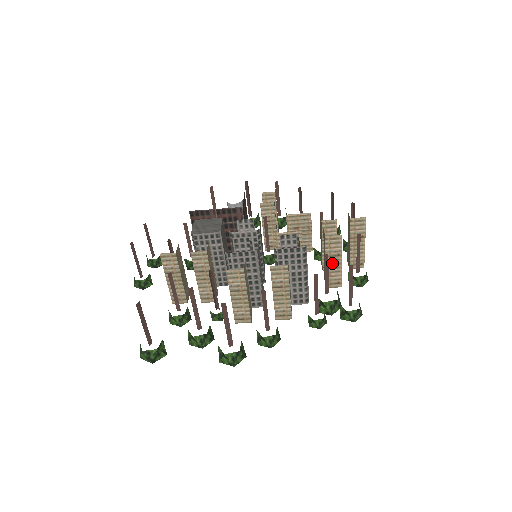
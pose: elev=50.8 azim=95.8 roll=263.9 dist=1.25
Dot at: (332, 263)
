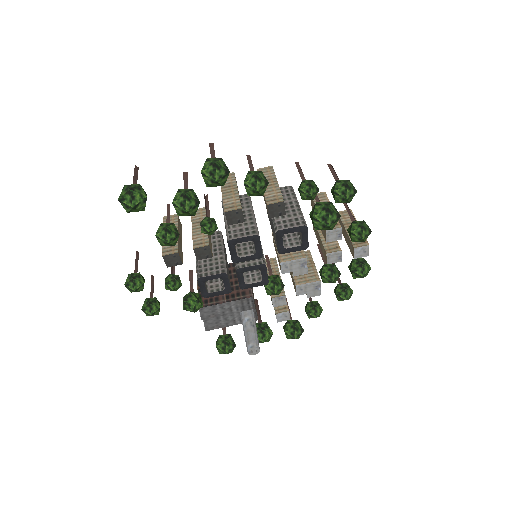
Dot at: occluded
